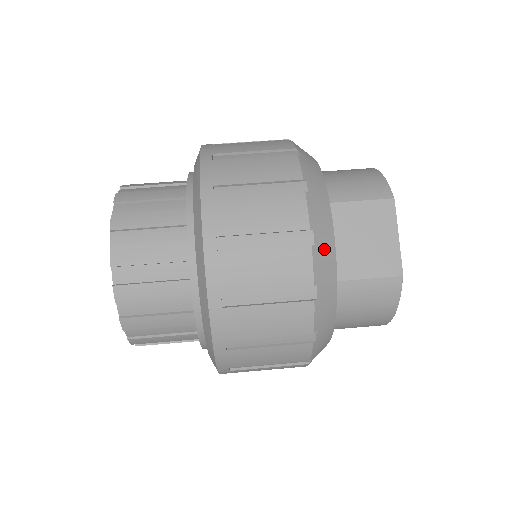
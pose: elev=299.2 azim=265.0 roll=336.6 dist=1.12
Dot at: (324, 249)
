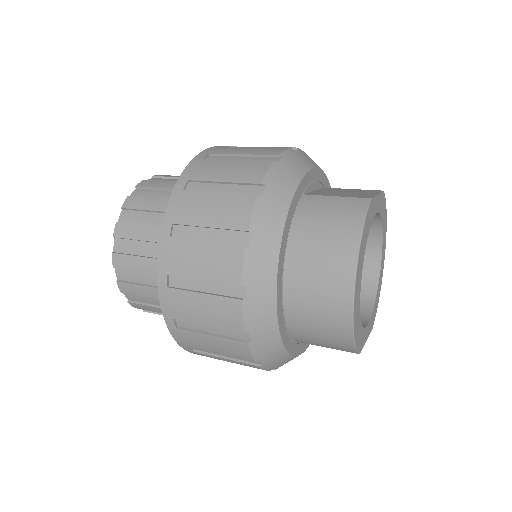
Dot at: (301, 159)
